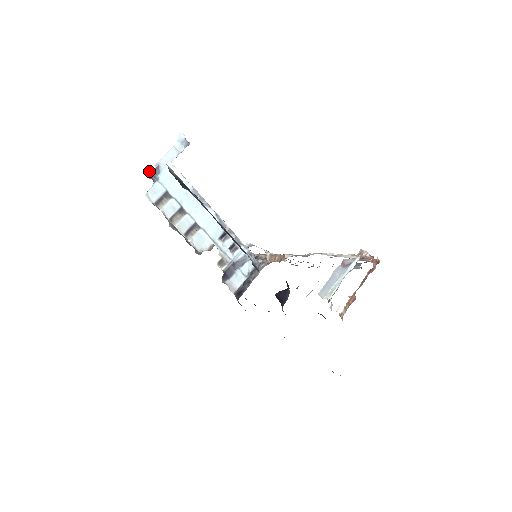
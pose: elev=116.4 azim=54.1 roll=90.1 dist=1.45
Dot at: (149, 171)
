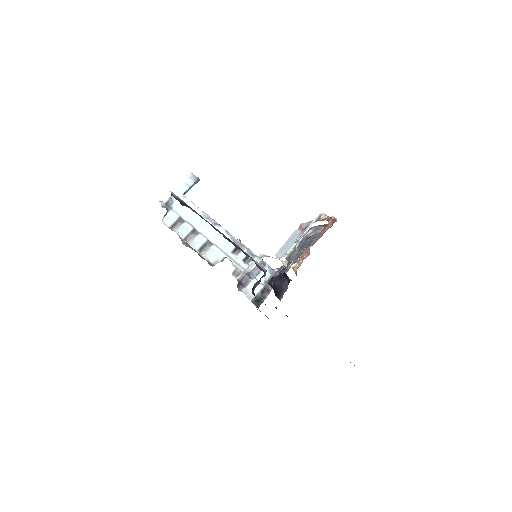
Dot at: (163, 203)
